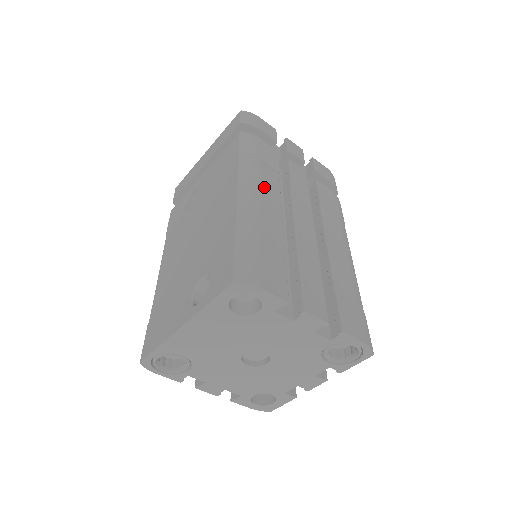
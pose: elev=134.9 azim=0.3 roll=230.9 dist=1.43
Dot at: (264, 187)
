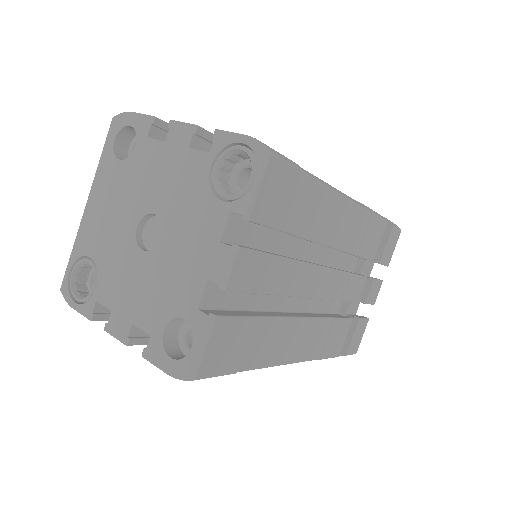
Dot at: occluded
